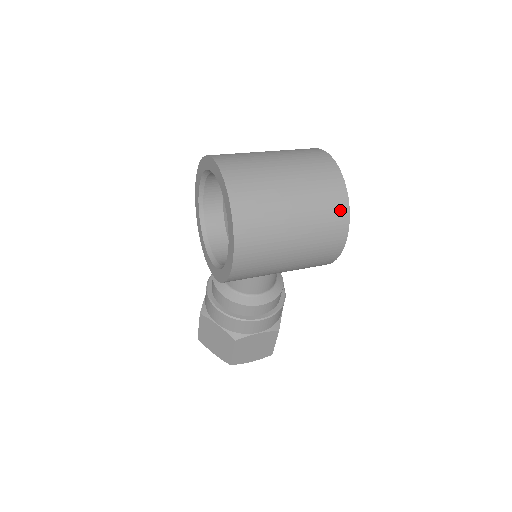
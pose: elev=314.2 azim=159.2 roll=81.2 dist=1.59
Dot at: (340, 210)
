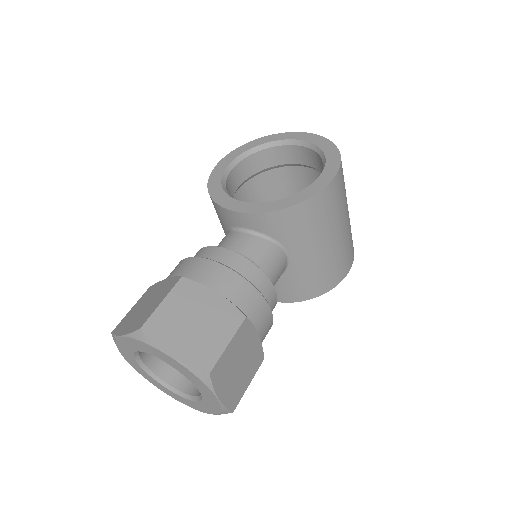
Dot at: occluded
